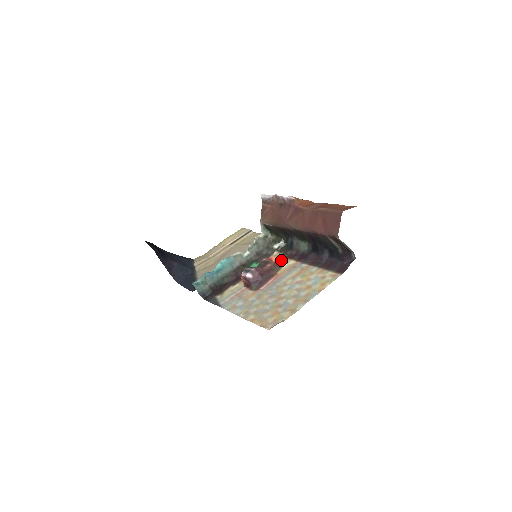
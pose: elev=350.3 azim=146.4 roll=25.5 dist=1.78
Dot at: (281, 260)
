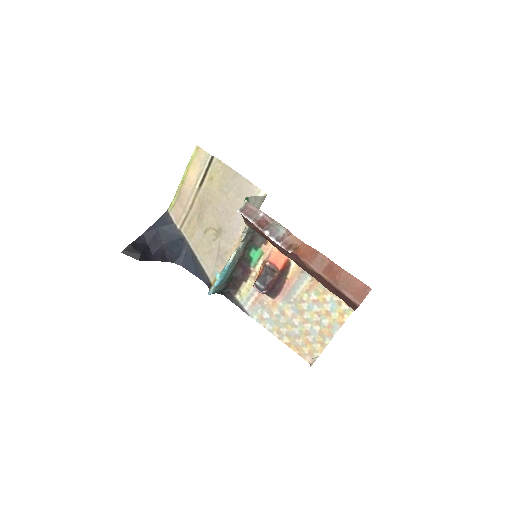
Dot at: (285, 262)
